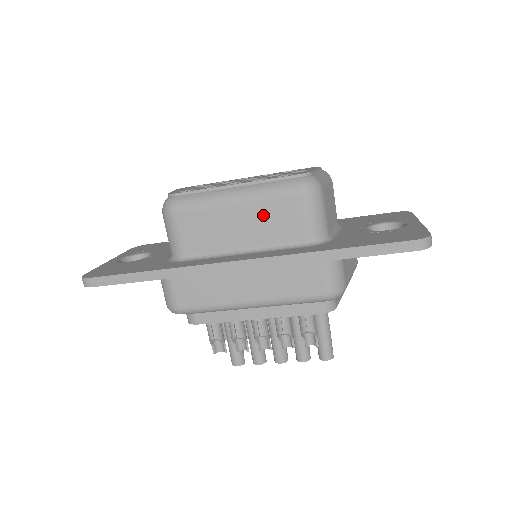
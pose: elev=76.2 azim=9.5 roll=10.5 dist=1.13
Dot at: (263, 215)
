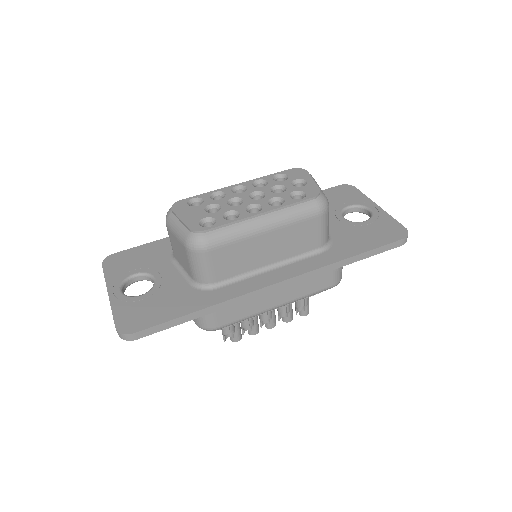
Dot at: (288, 236)
